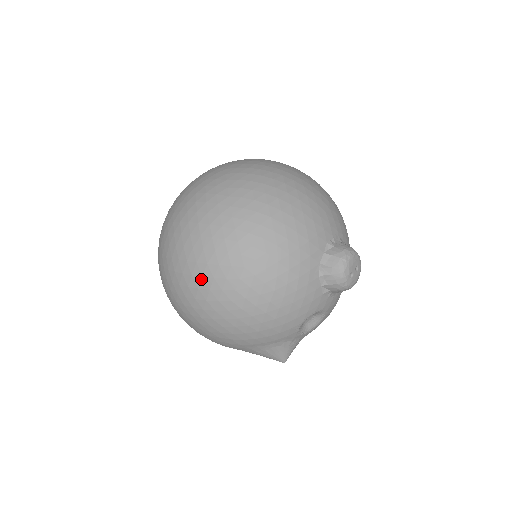
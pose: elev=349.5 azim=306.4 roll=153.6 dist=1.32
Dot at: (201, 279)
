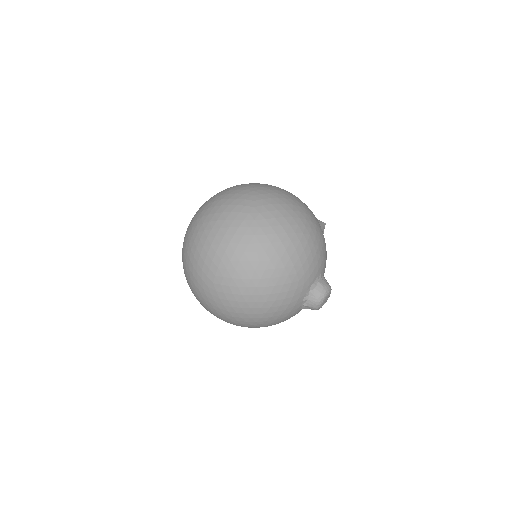
Dot at: occluded
